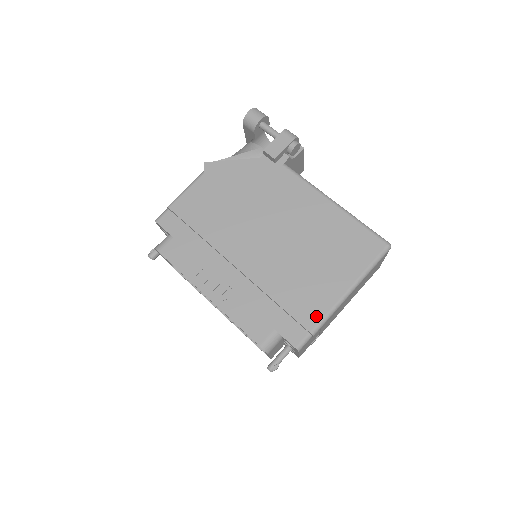
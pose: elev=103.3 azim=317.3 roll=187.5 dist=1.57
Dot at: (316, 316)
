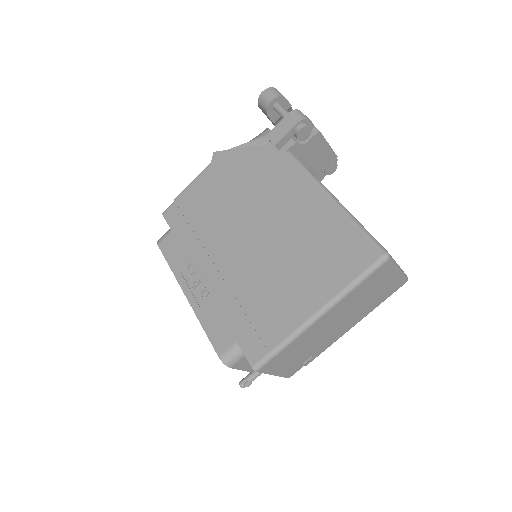
Dot at: (280, 334)
